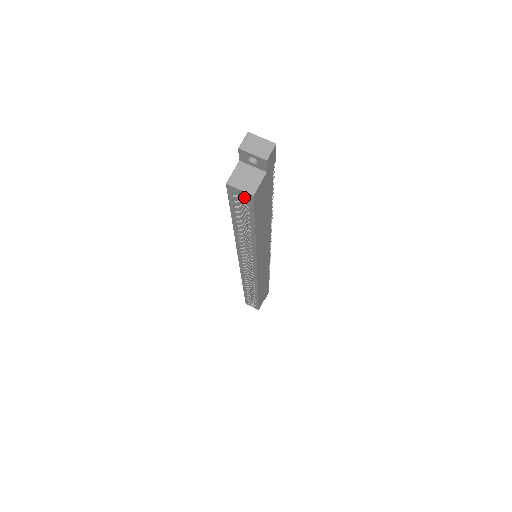
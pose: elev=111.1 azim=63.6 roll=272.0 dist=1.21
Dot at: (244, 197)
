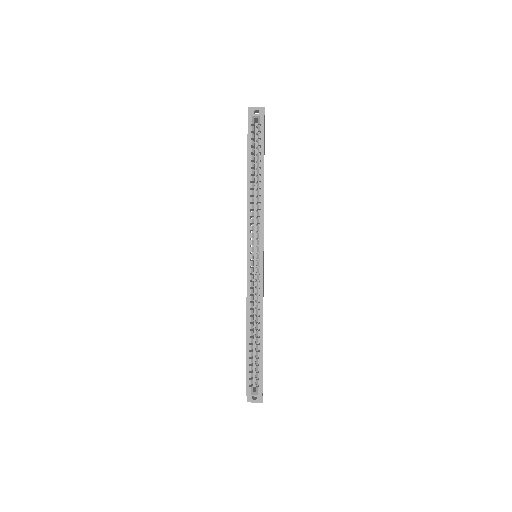
Dot at: (254, 139)
